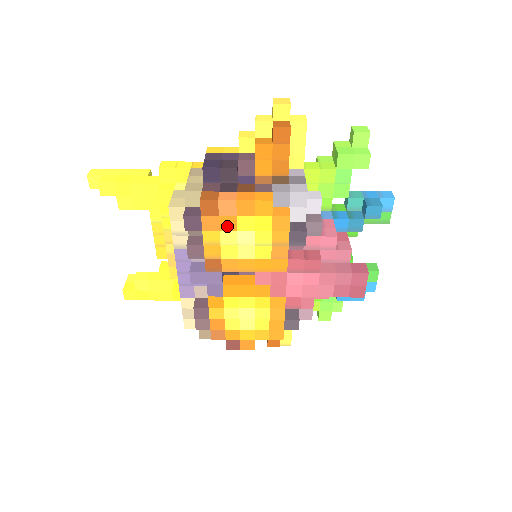
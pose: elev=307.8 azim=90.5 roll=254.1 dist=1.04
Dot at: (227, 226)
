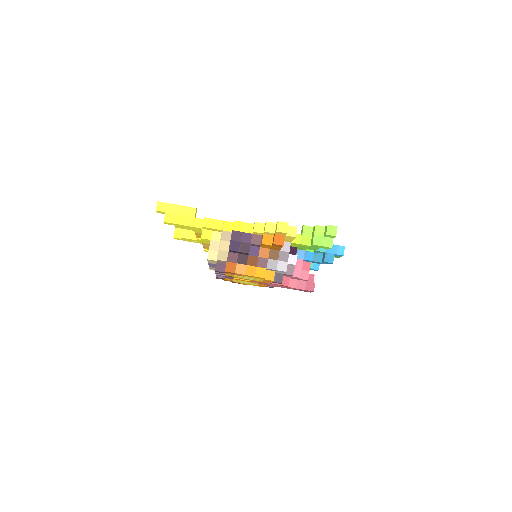
Dot at: (239, 275)
